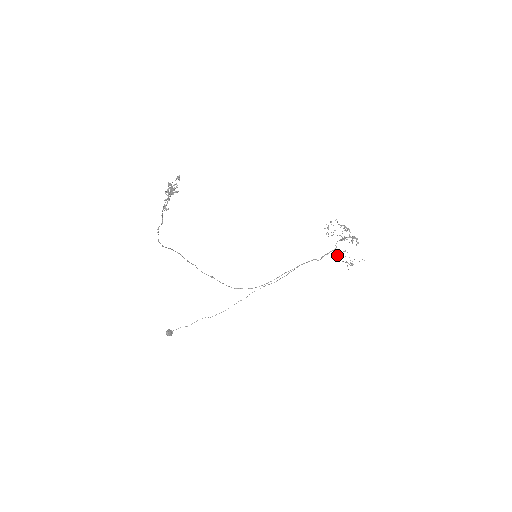
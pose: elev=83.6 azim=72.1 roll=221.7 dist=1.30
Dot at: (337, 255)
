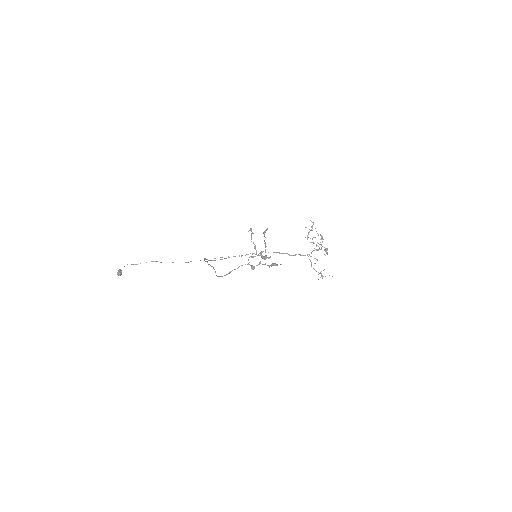
Dot at: (311, 262)
